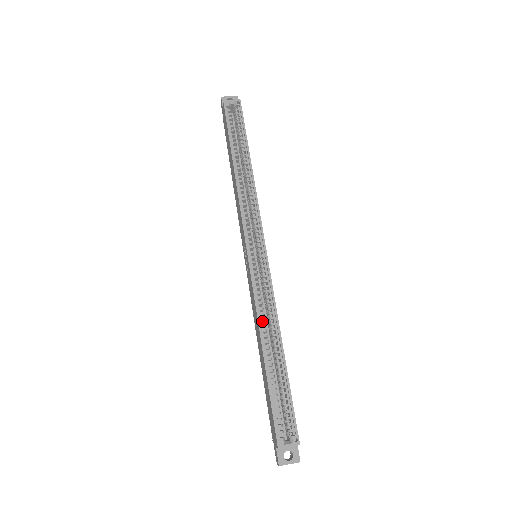
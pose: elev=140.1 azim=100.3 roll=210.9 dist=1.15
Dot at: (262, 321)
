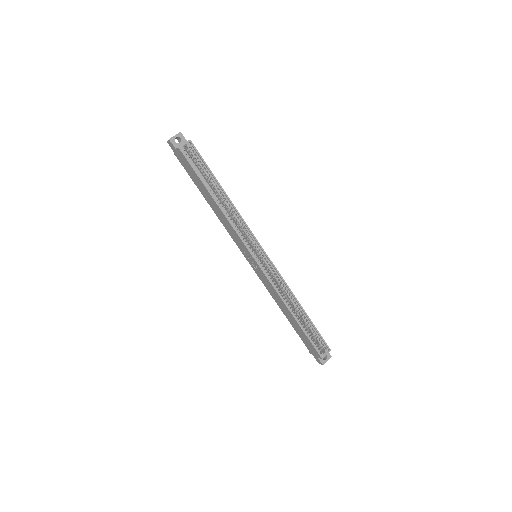
Dot at: (282, 297)
